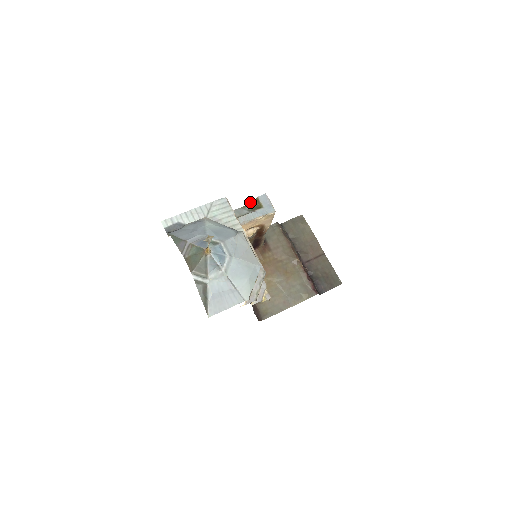
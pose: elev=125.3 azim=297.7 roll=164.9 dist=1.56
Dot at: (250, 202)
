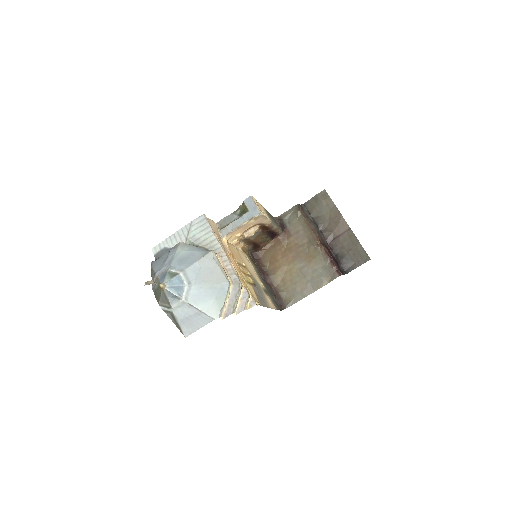
Dot at: (239, 206)
